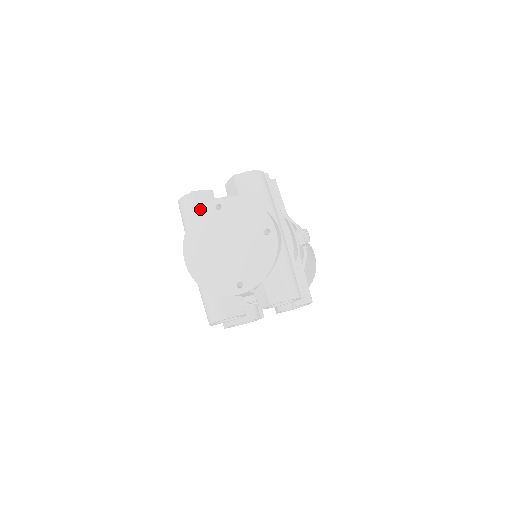
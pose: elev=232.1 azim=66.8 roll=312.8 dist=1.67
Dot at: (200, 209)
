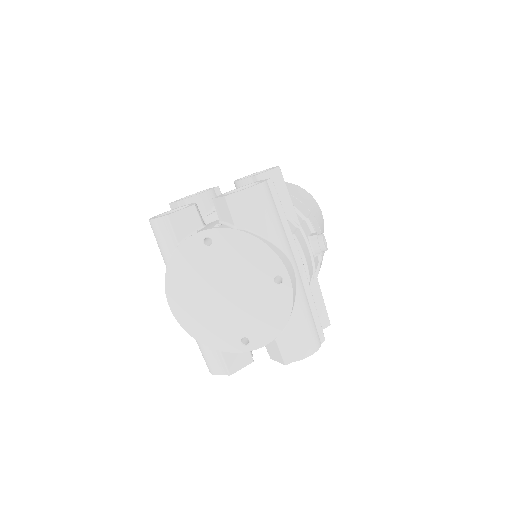
Dot at: (182, 243)
